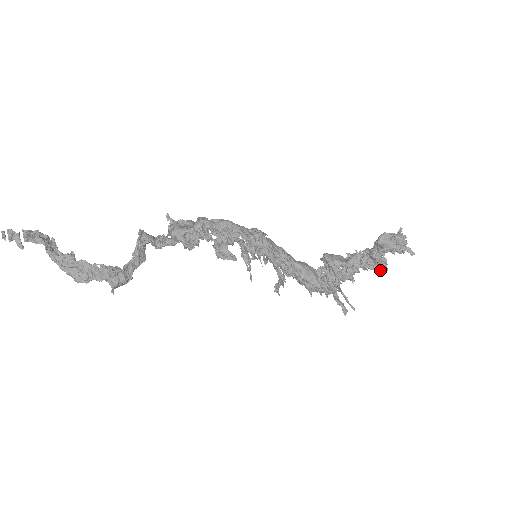
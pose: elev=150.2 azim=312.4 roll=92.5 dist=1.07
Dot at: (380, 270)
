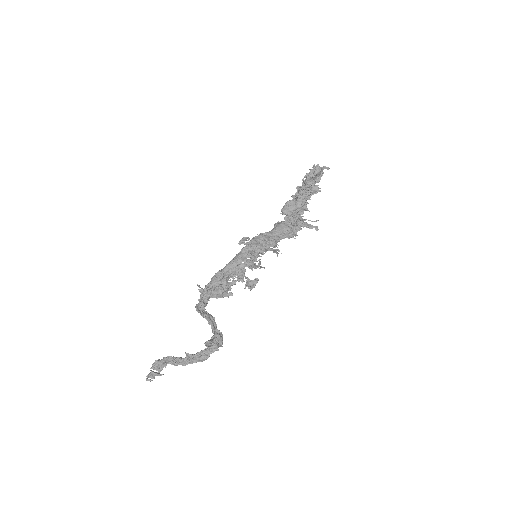
Dot at: occluded
